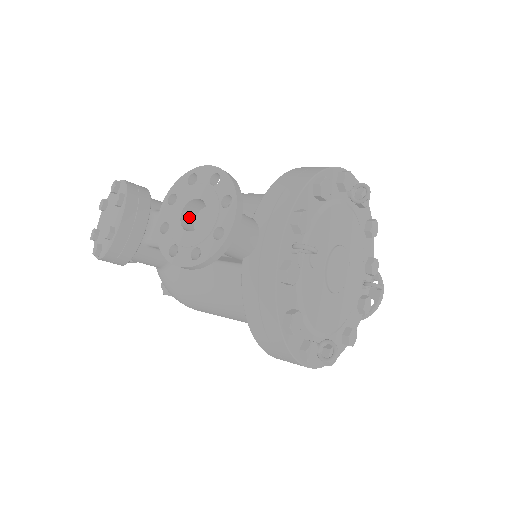
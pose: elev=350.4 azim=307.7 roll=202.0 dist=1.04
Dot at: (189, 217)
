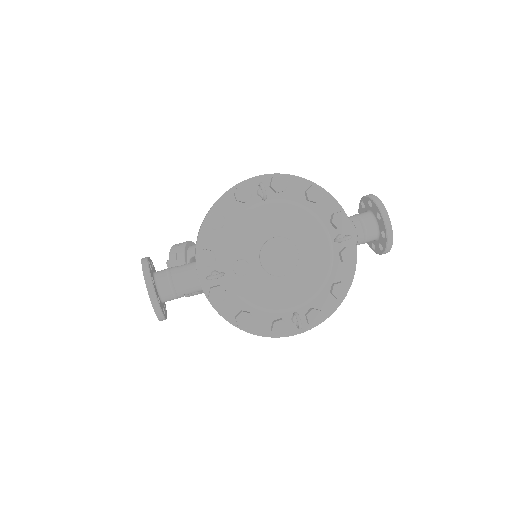
Dot at: occluded
